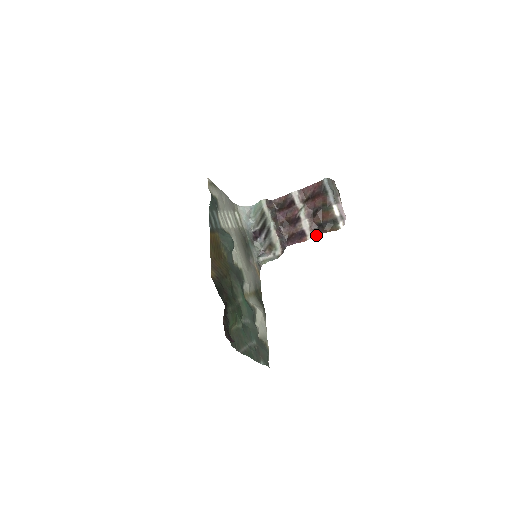
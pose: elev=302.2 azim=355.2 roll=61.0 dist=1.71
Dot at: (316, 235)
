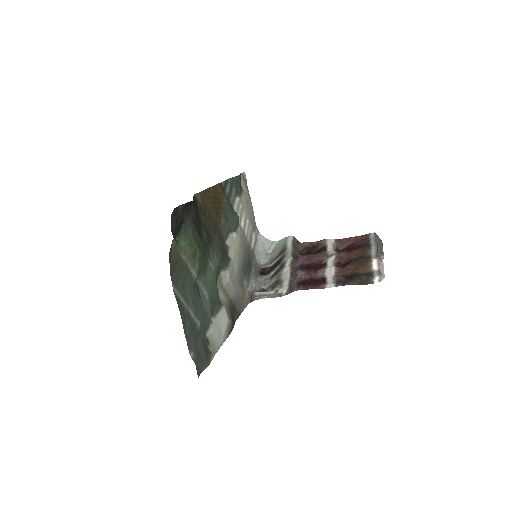
Dot at: (339, 285)
